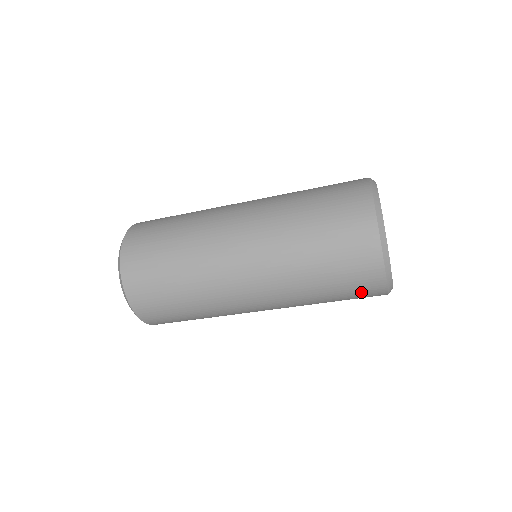
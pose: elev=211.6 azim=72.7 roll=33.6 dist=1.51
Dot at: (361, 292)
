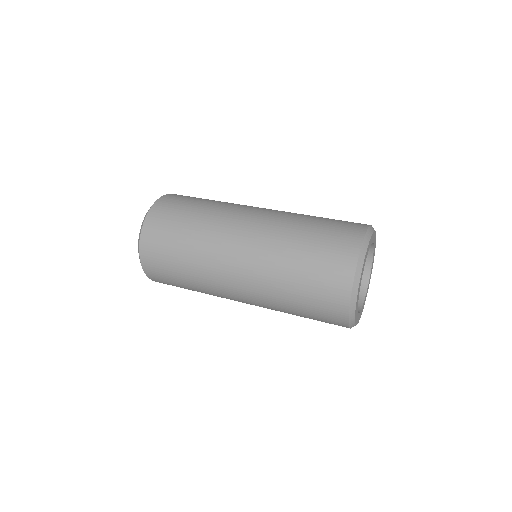
Dot at: occluded
